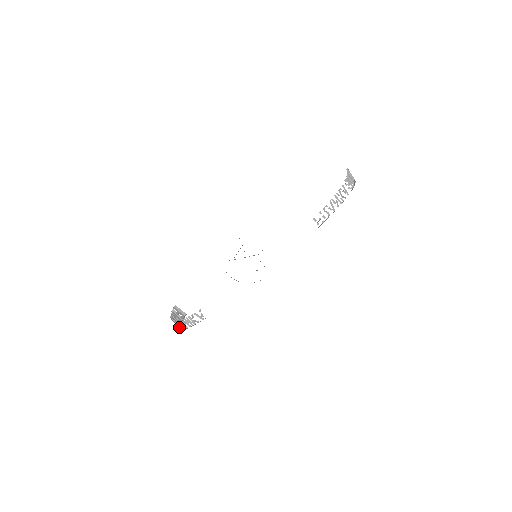
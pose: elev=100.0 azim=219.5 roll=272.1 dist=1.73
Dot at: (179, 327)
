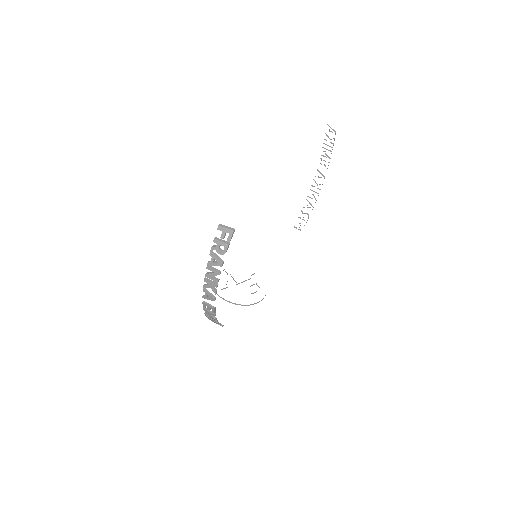
Dot at: (218, 279)
